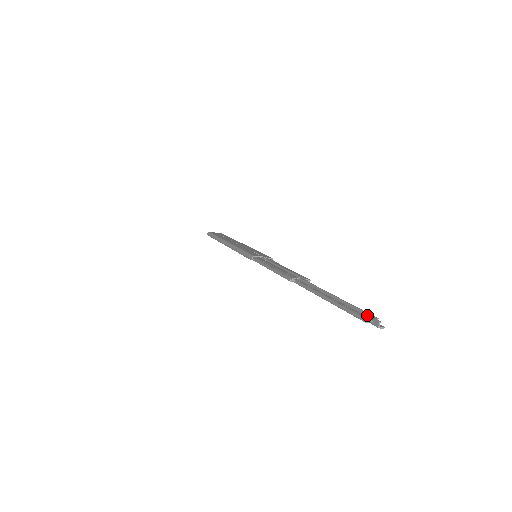
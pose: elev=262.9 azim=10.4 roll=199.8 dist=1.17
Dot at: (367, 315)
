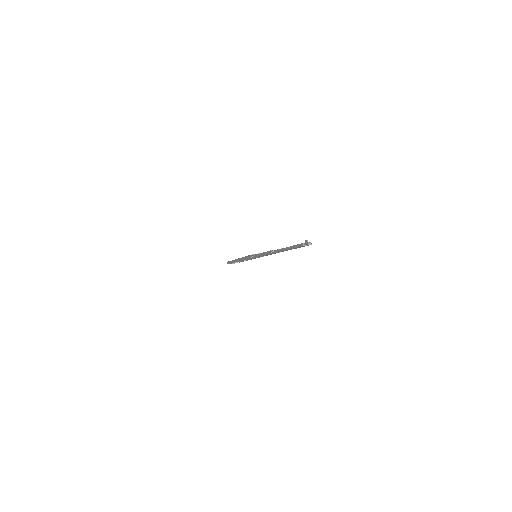
Dot at: occluded
